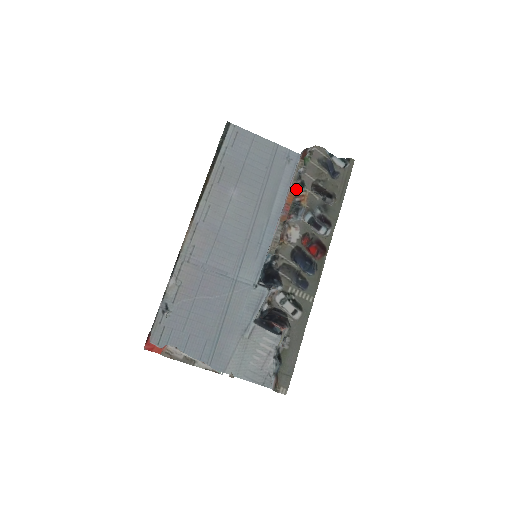
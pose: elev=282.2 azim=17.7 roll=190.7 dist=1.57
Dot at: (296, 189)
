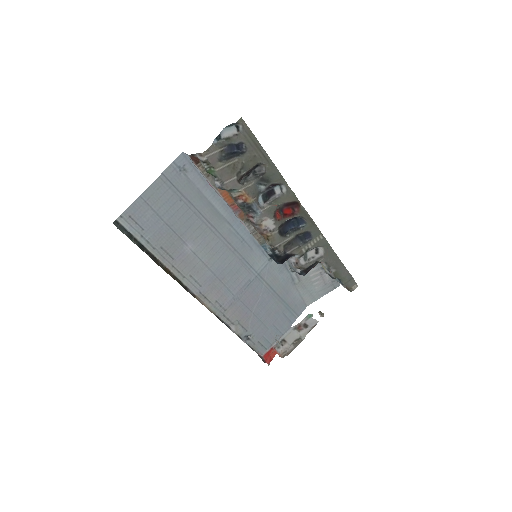
Dot at: occluded
